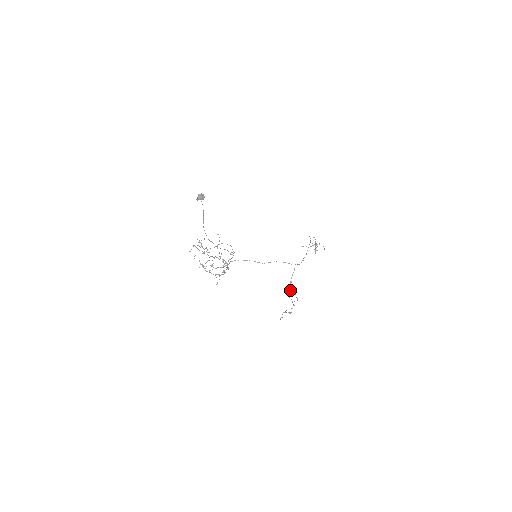
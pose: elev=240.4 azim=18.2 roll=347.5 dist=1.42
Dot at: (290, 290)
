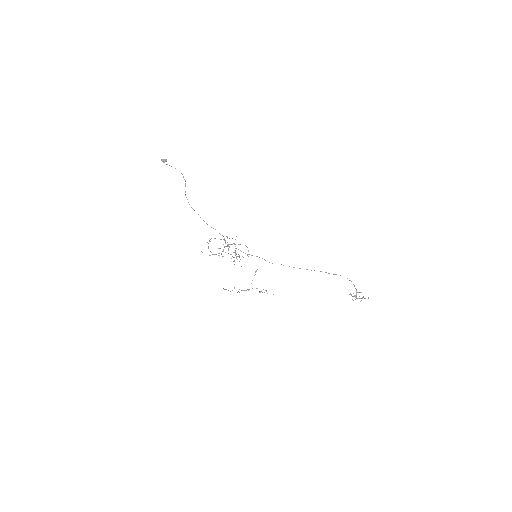
Dot at: occluded
